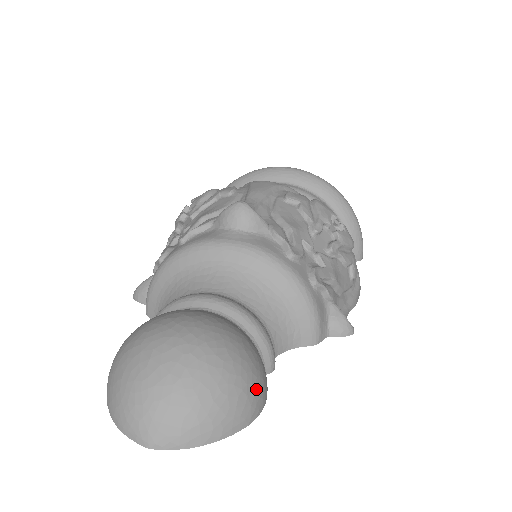
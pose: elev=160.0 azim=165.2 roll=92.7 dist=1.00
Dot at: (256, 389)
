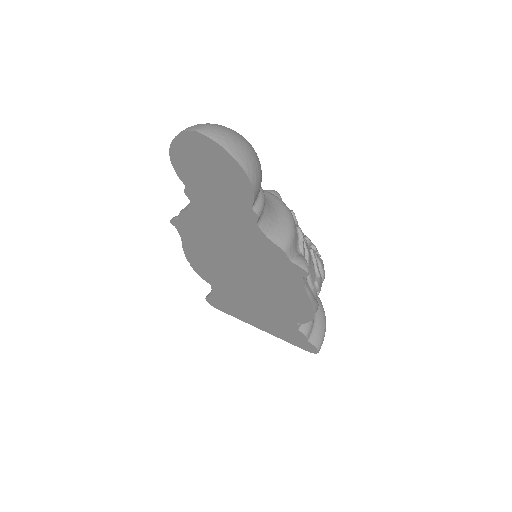
Dot at: (257, 170)
